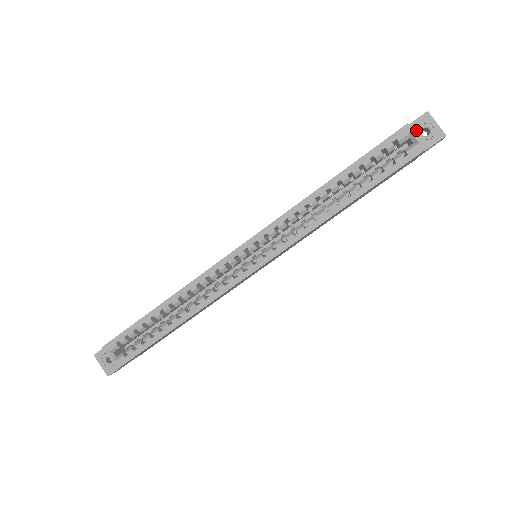
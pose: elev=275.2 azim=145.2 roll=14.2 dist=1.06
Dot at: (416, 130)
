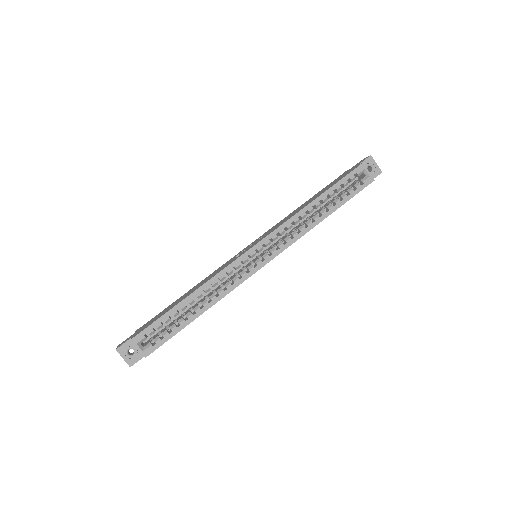
Dot at: occluded
